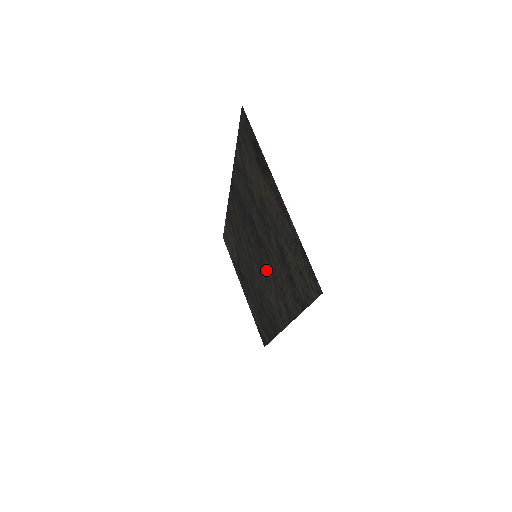
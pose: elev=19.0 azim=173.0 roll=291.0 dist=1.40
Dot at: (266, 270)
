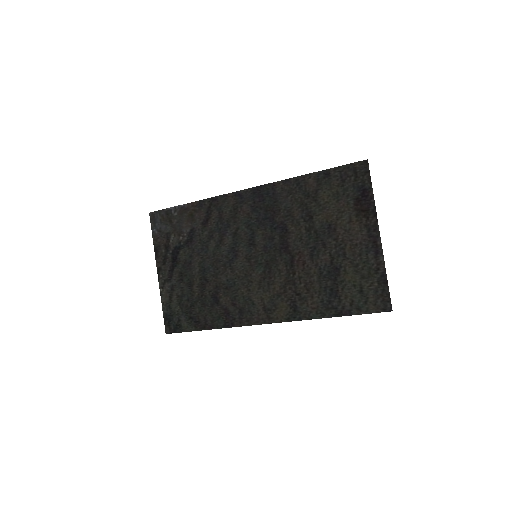
Dot at: (273, 272)
